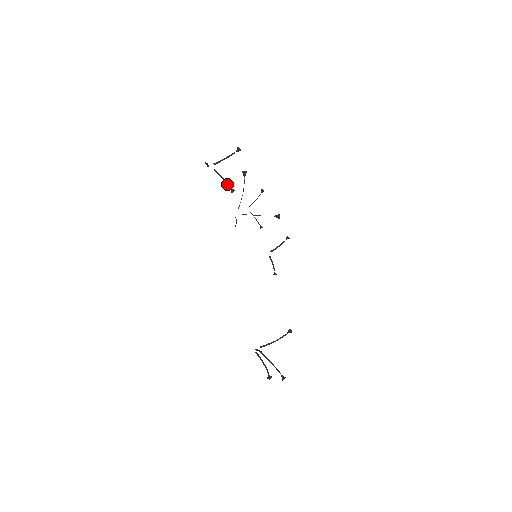
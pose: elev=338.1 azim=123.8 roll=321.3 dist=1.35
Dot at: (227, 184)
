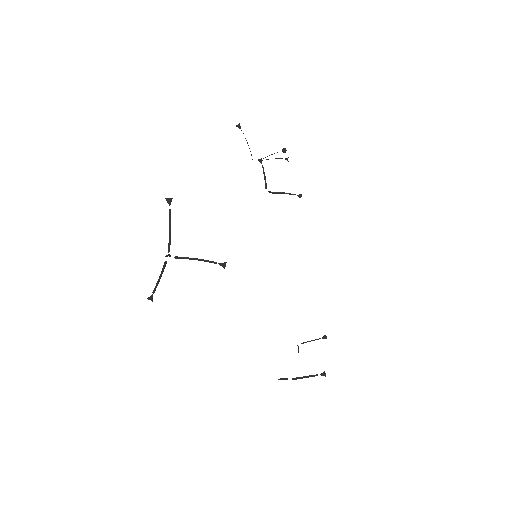
Dot at: (271, 192)
